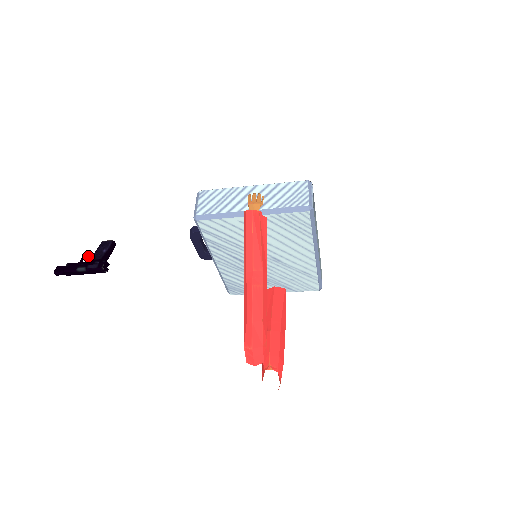
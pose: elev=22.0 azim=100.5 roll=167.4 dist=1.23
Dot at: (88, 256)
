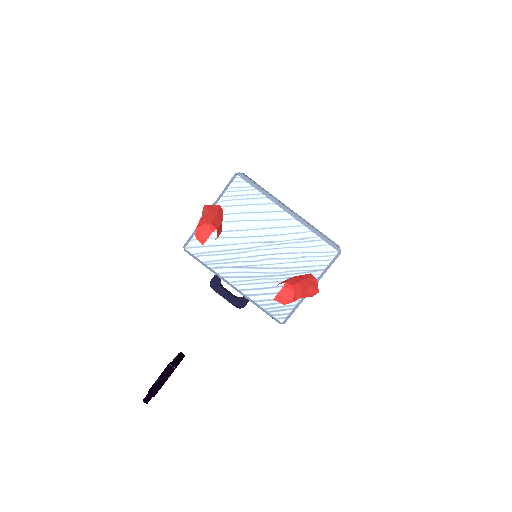
Dot at: occluded
